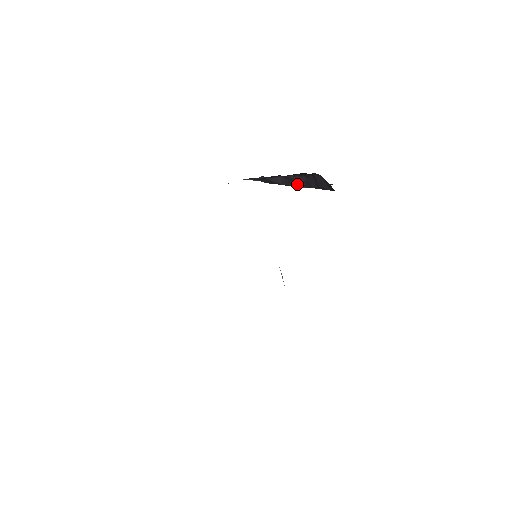
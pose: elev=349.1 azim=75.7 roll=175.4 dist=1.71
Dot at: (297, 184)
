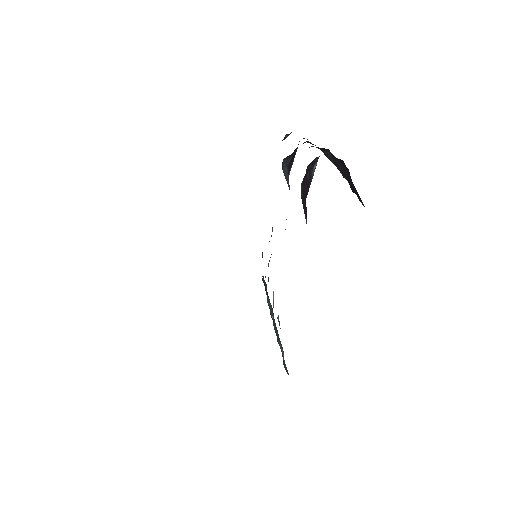
Dot at: (342, 173)
